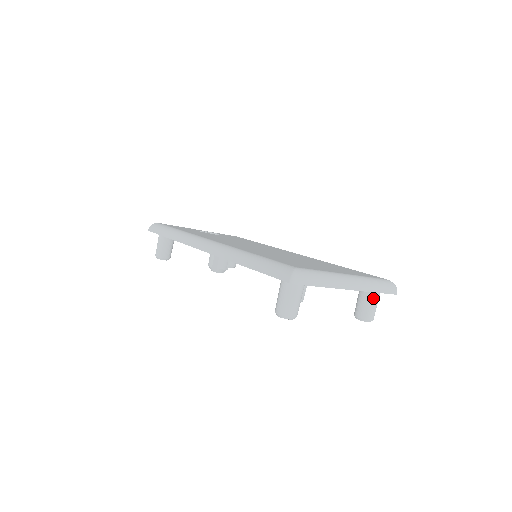
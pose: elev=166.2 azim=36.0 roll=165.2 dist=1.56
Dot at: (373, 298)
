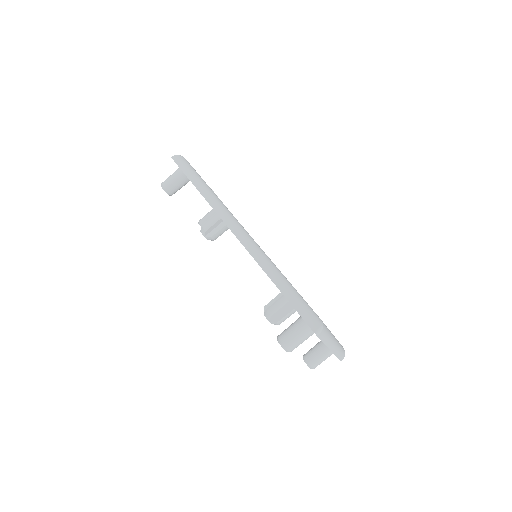
Dot at: (327, 355)
